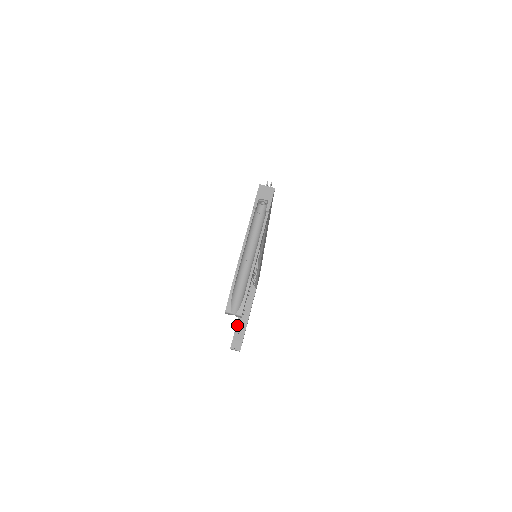
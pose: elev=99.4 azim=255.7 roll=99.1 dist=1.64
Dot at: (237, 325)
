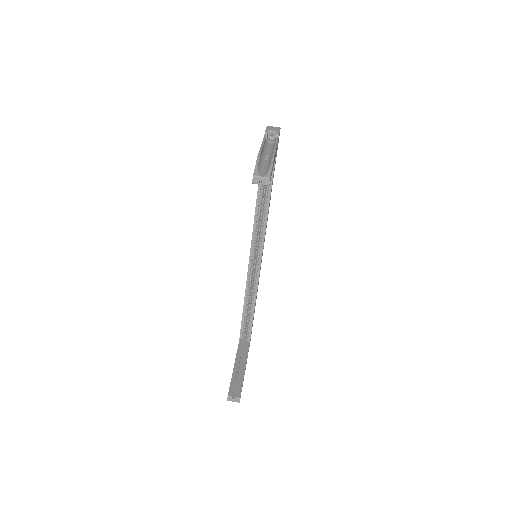
Dot at: (233, 374)
